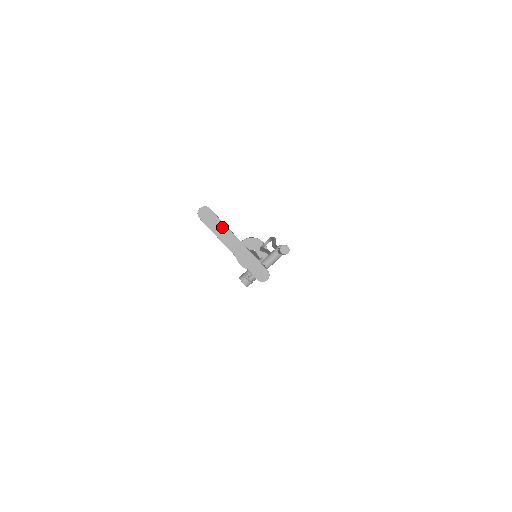
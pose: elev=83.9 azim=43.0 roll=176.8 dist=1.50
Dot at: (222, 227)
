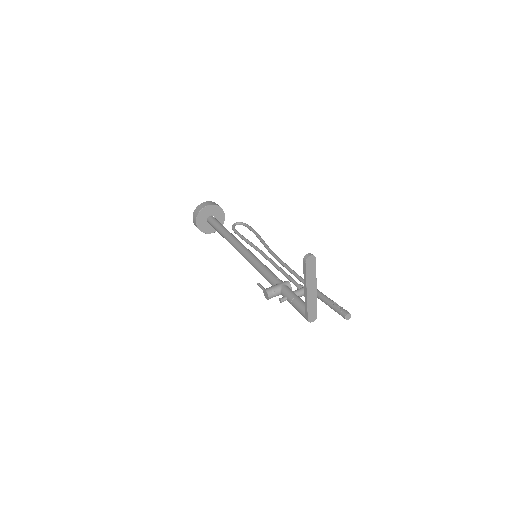
Dot at: (314, 275)
